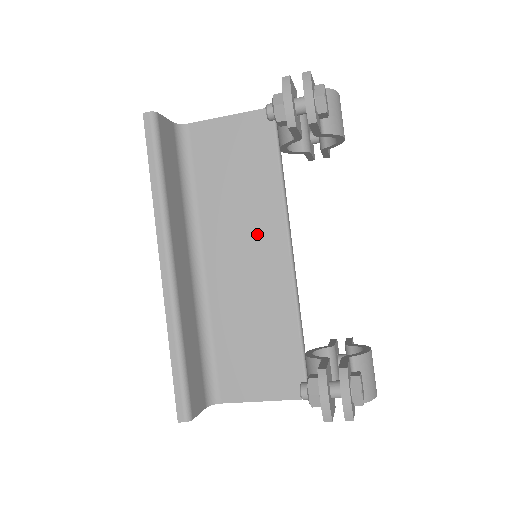
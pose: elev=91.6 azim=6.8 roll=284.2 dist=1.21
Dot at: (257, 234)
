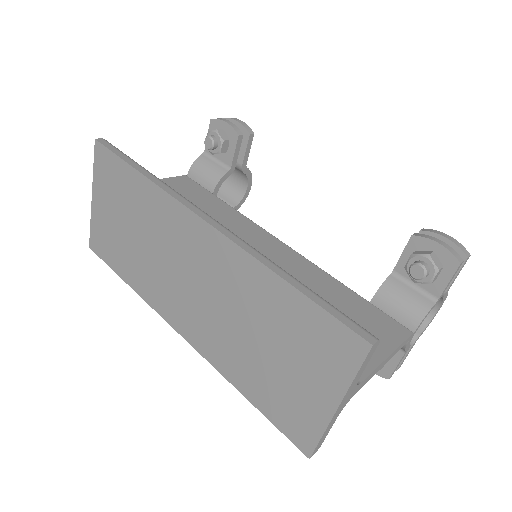
Dot at: (245, 237)
